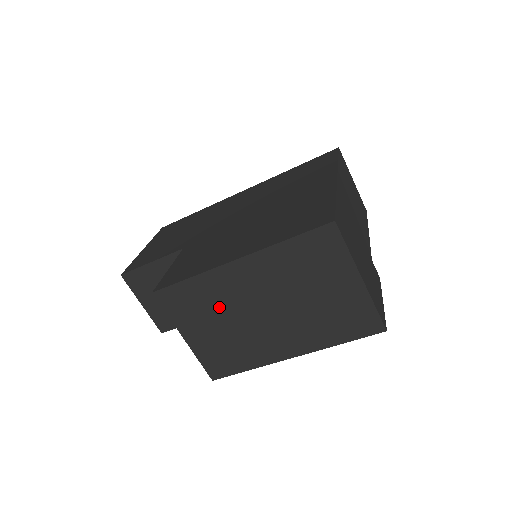
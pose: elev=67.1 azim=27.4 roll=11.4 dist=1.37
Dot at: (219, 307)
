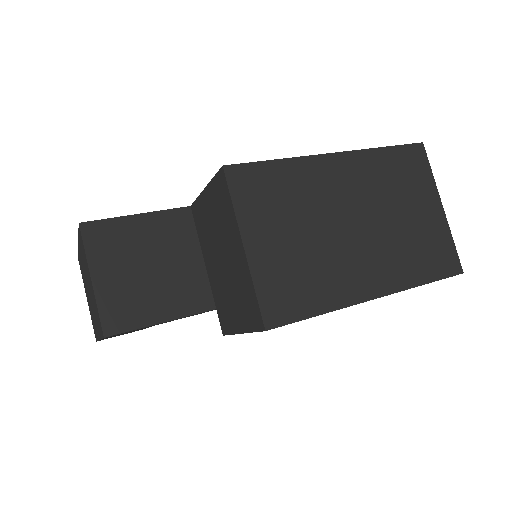
Dot at: (303, 207)
